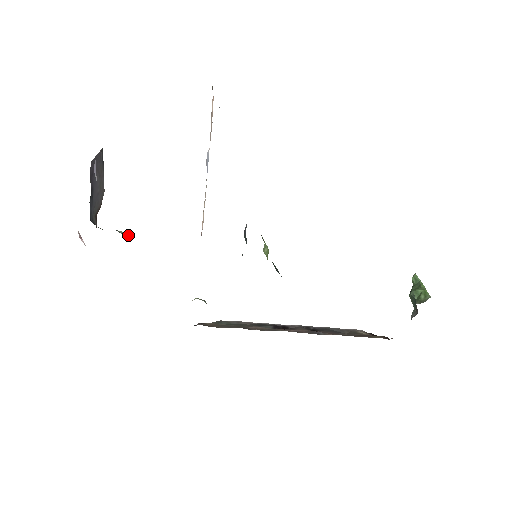
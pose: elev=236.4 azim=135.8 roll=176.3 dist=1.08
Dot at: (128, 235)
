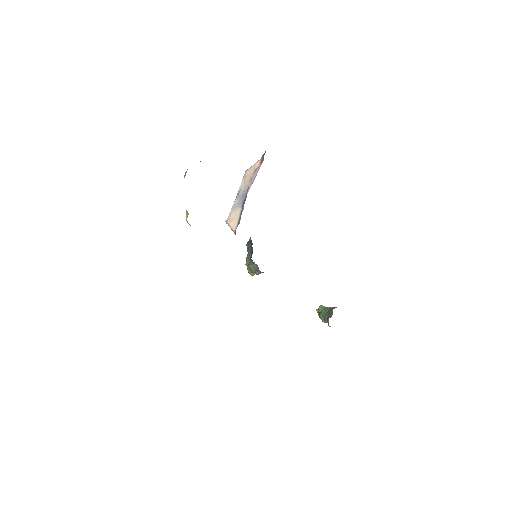
Dot at: occluded
